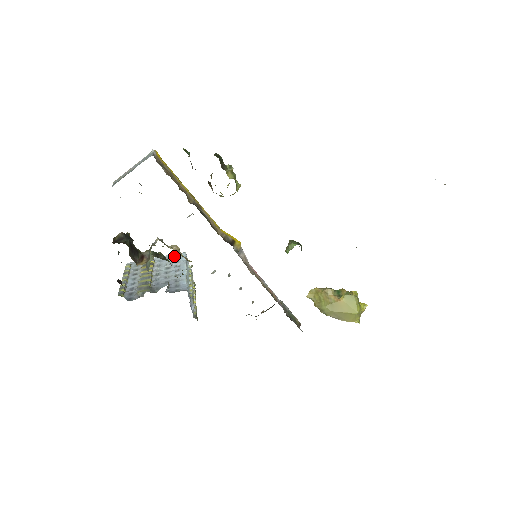
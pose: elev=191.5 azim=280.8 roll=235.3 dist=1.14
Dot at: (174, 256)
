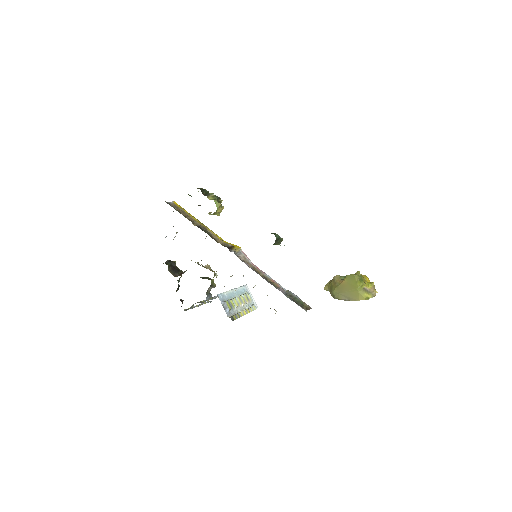
Dot at: occluded
